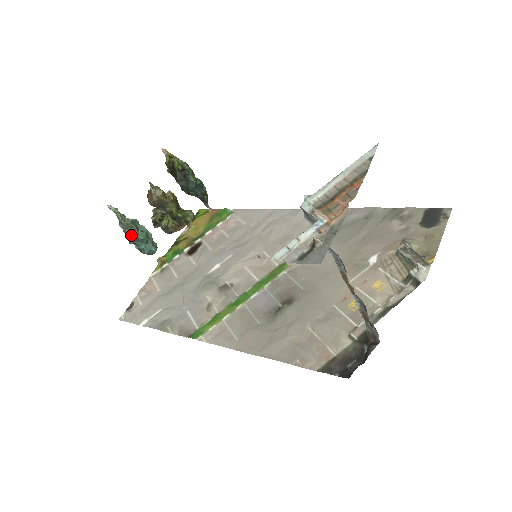
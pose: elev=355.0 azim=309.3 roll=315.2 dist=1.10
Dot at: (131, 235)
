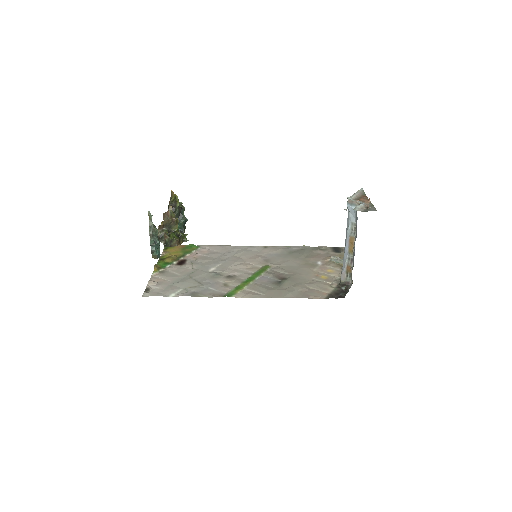
Dot at: (152, 238)
